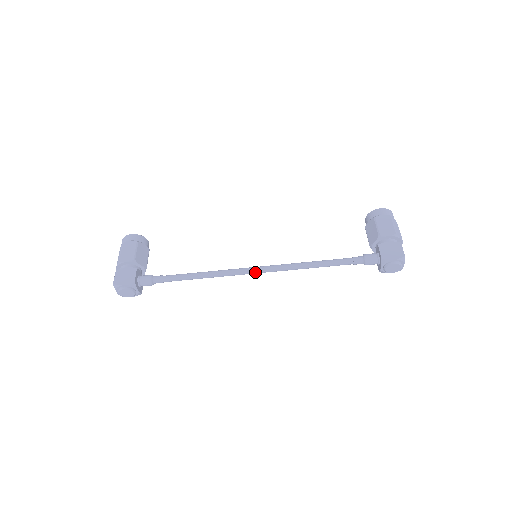
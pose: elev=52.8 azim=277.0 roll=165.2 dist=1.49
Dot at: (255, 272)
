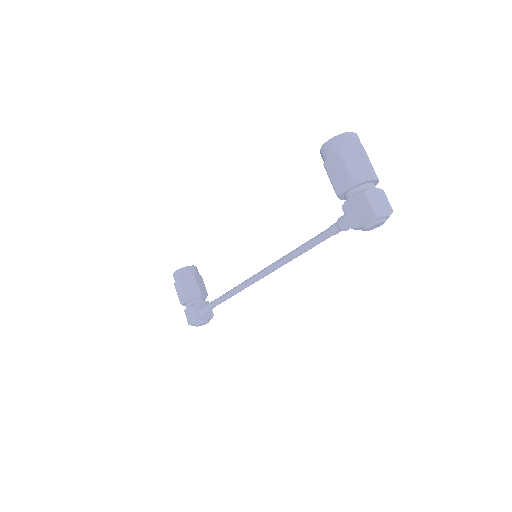
Dot at: (262, 277)
